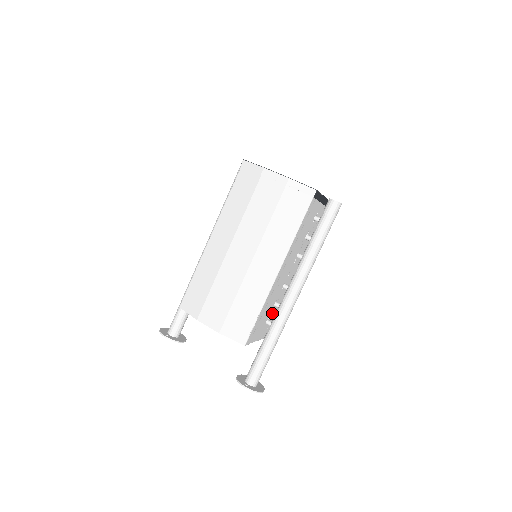
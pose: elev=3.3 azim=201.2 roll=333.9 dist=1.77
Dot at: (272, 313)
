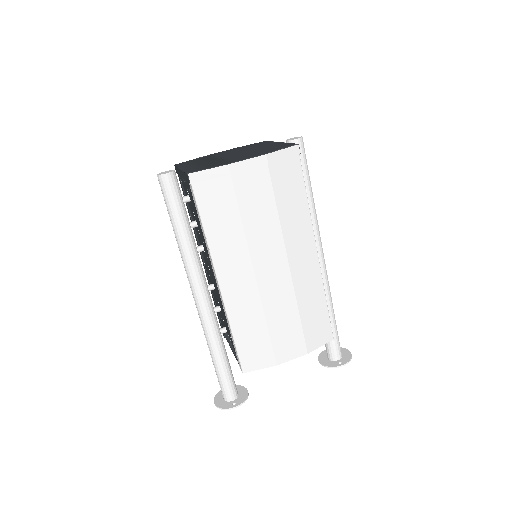
Dot at: occluded
